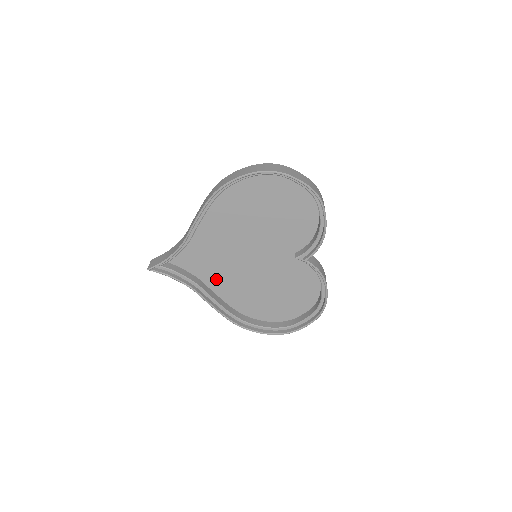
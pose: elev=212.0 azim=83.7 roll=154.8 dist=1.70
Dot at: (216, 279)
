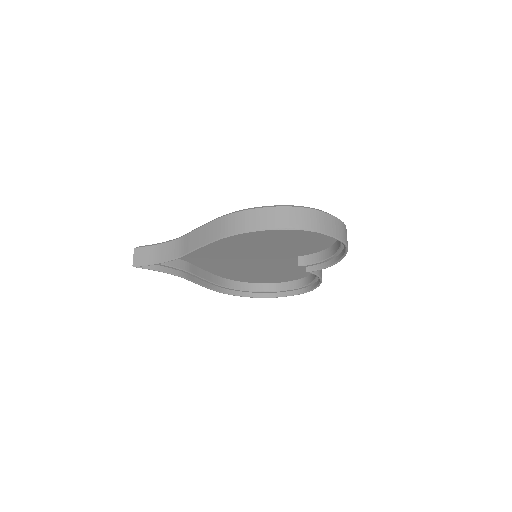
Dot at: (206, 263)
